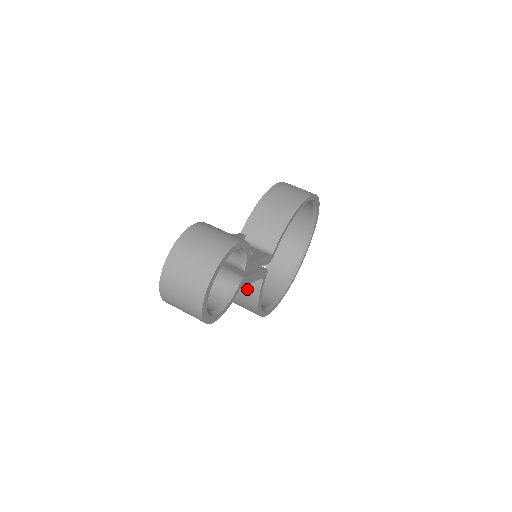
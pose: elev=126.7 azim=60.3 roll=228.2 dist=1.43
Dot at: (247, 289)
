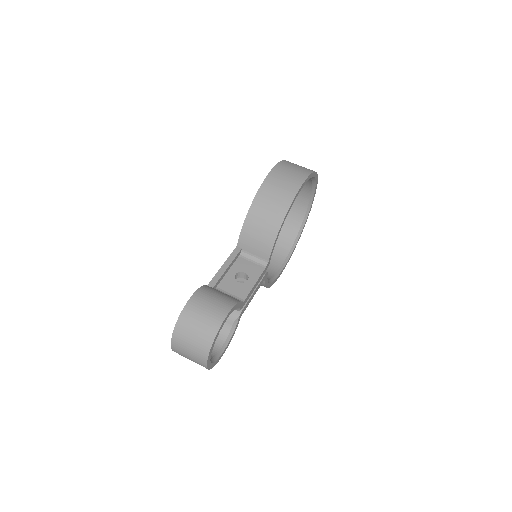
Dot at: occluded
